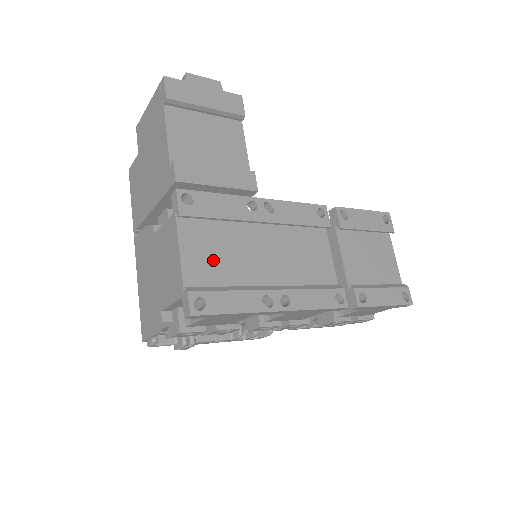
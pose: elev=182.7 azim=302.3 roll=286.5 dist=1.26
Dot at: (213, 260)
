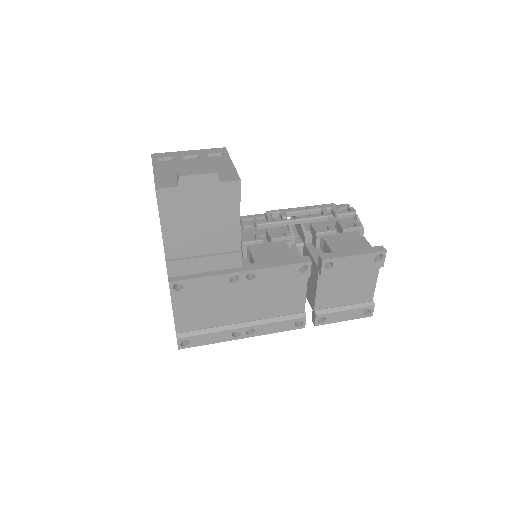
Dot at: (199, 313)
